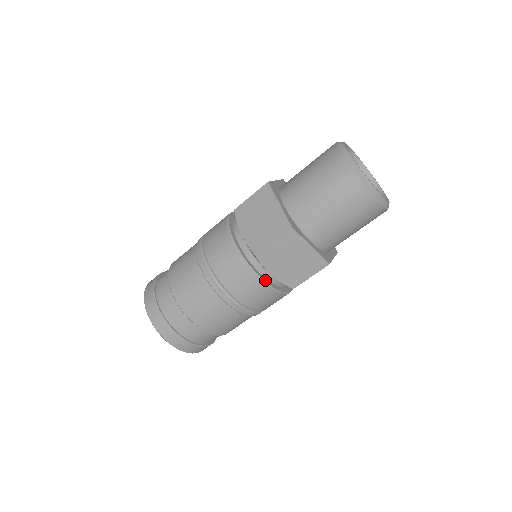
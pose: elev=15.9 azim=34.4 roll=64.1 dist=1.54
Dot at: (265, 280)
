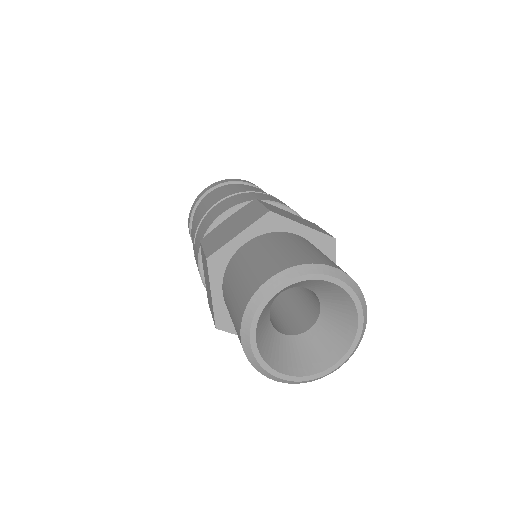
Dot at: occluded
